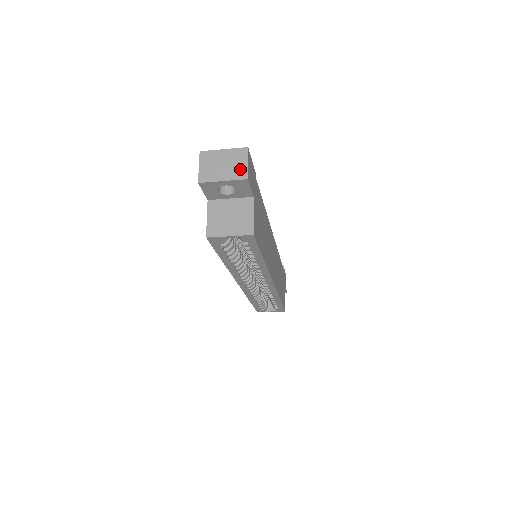
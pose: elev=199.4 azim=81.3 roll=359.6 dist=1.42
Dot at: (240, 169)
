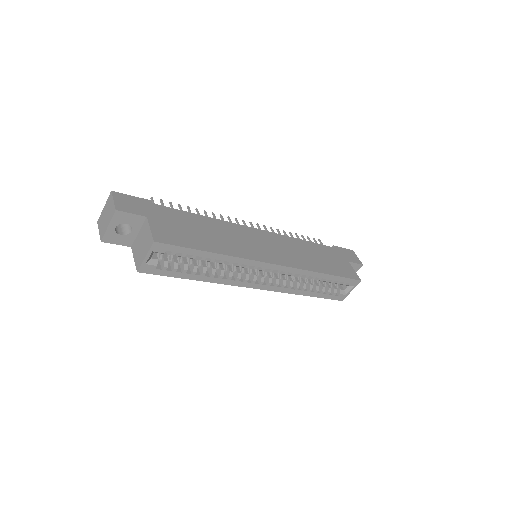
Dot at: (112, 209)
